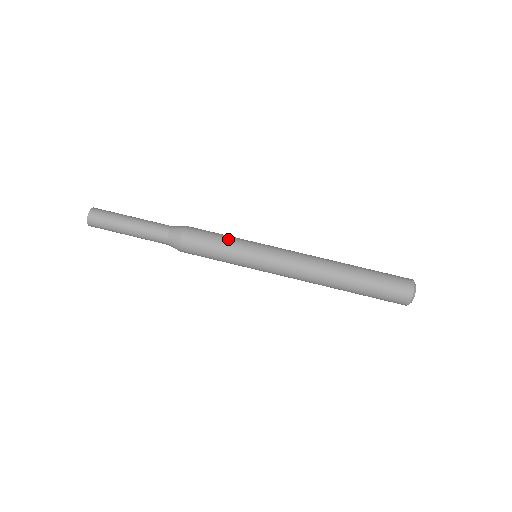
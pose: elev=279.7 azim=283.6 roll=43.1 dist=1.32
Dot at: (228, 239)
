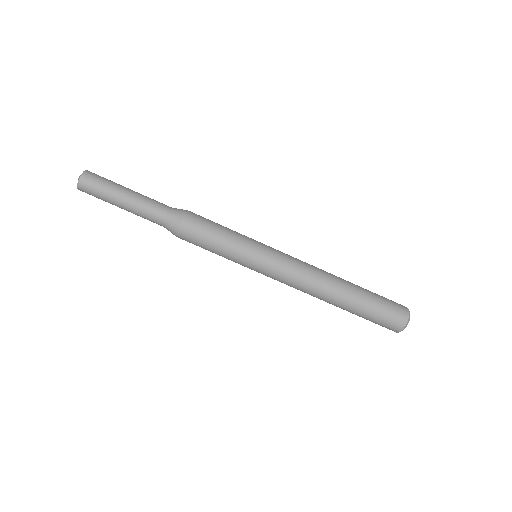
Dot at: (226, 245)
